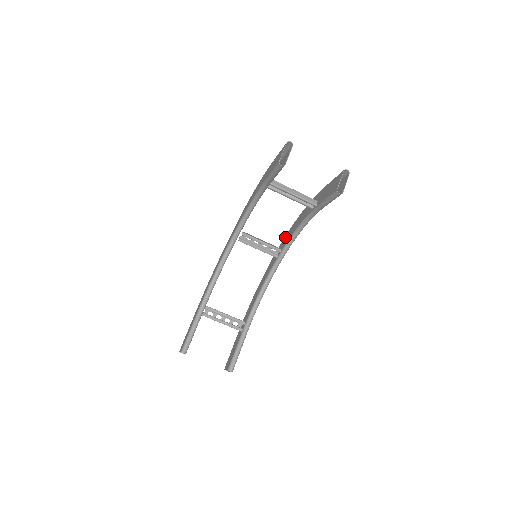
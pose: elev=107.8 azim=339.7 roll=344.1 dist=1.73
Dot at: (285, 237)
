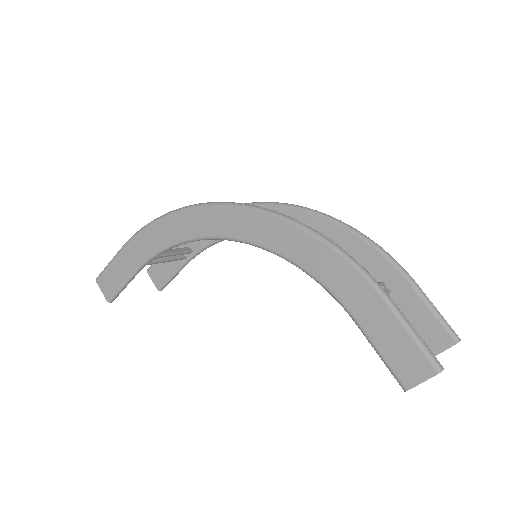
Dot at: (302, 215)
